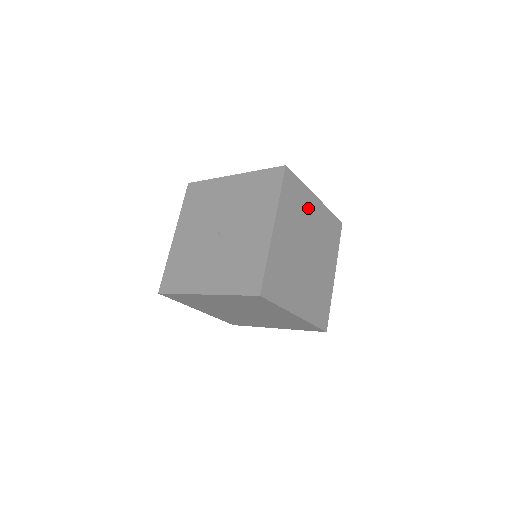
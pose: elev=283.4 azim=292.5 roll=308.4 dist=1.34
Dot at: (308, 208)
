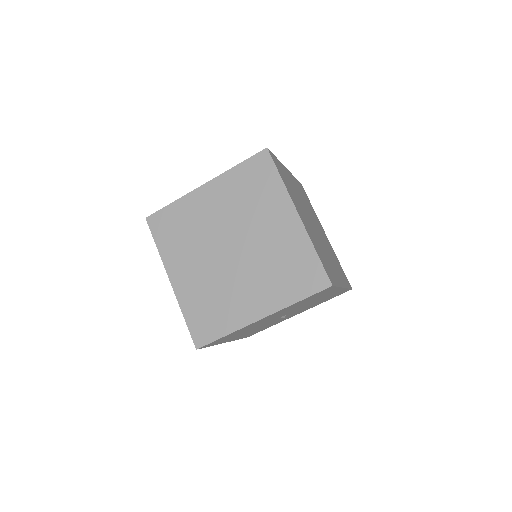
Dot at: (317, 222)
